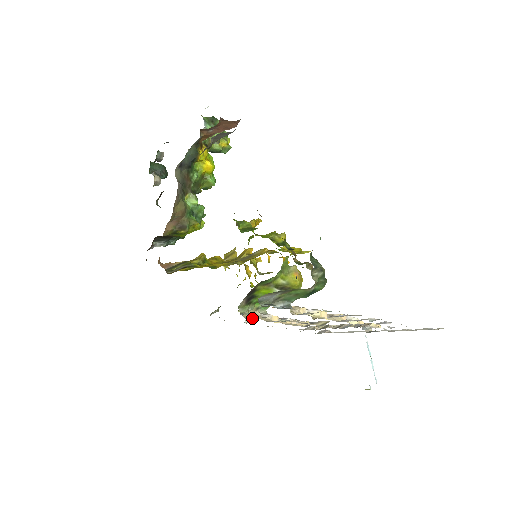
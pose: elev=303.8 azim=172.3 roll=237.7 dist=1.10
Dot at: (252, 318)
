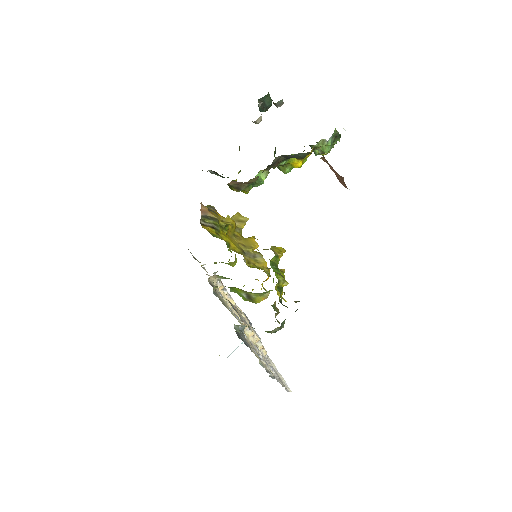
Dot at: (212, 283)
